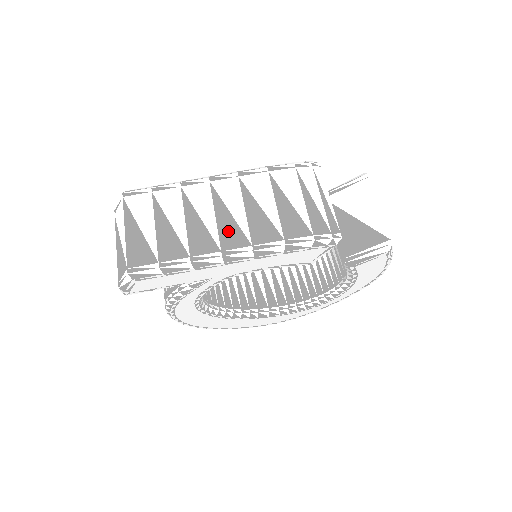
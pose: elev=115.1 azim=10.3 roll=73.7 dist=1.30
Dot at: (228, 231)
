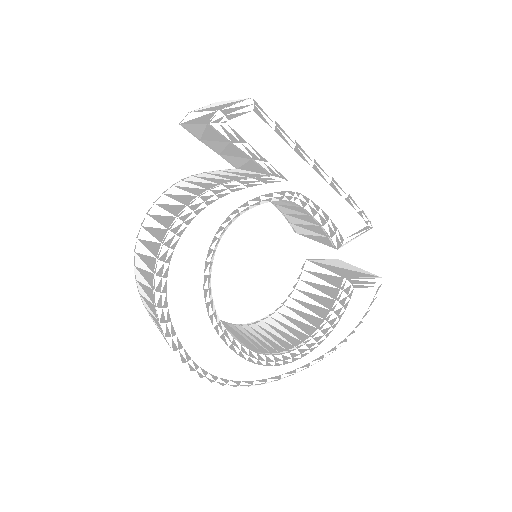
Dot at: occluded
